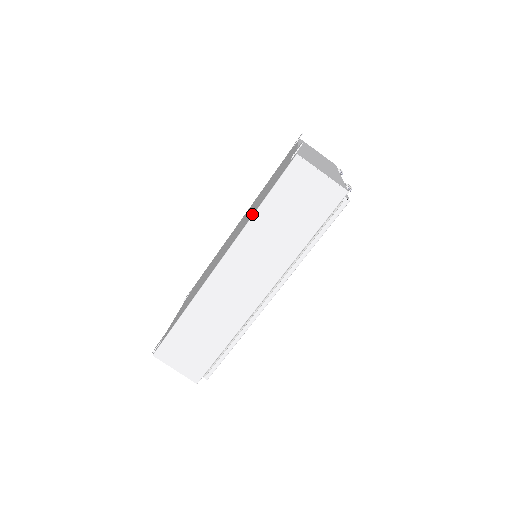
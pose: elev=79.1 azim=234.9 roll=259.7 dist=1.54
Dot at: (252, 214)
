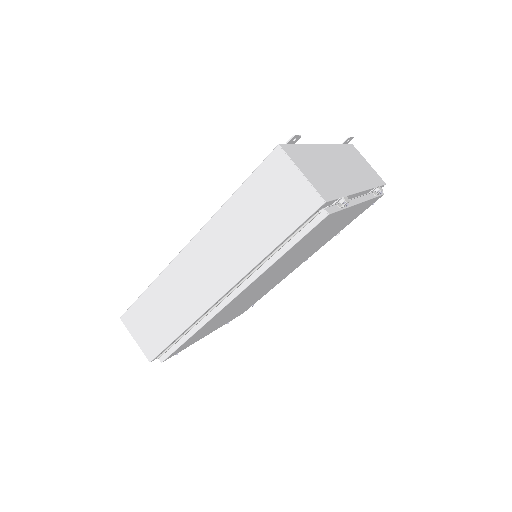
Dot at: occluded
